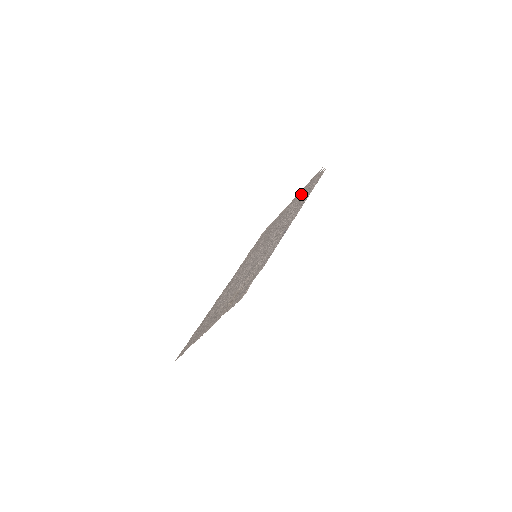
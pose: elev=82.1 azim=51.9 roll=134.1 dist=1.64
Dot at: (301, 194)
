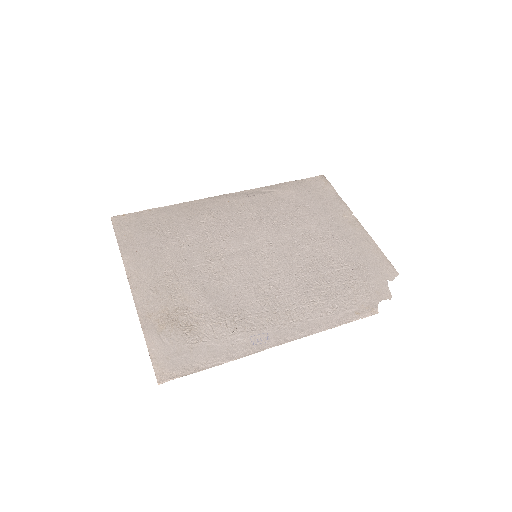
Dot at: (354, 265)
